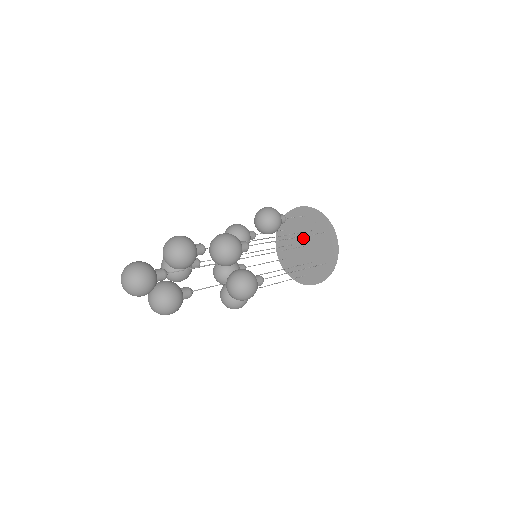
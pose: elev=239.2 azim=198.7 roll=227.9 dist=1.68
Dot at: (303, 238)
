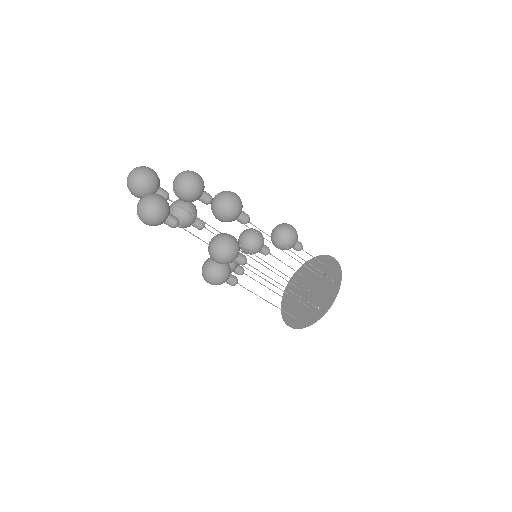
Dot at: (312, 283)
